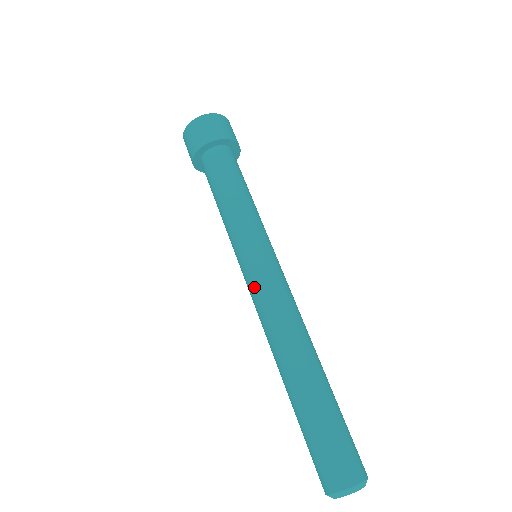
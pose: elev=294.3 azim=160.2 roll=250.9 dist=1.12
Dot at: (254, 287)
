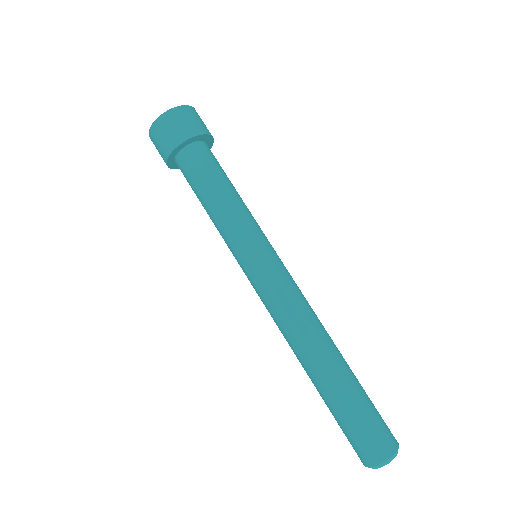
Dot at: (262, 292)
